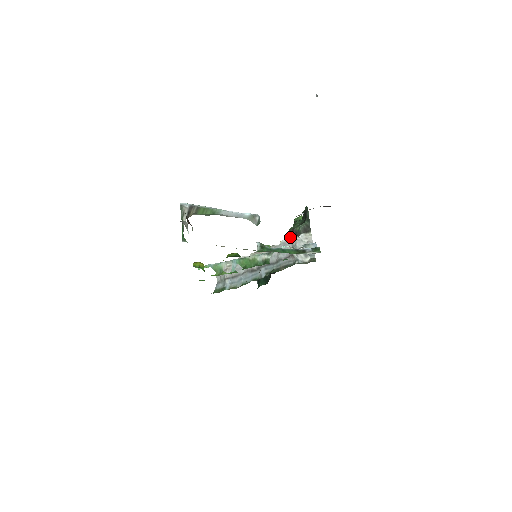
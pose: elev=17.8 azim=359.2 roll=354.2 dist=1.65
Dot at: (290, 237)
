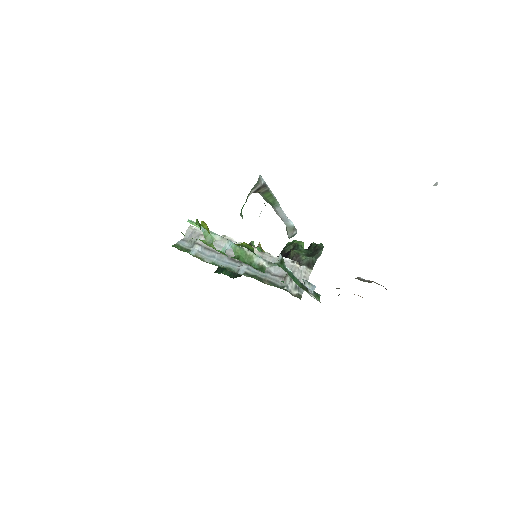
Dot at: (293, 260)
